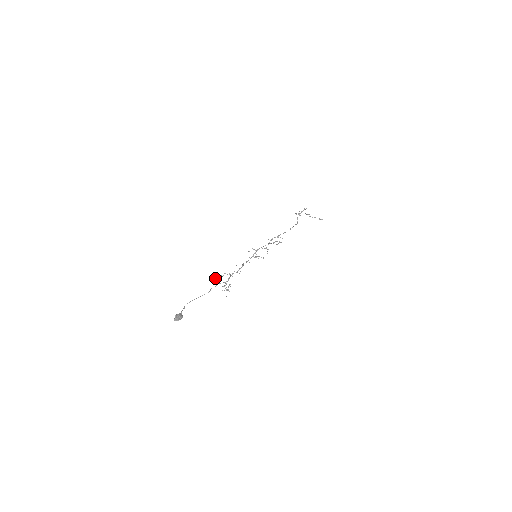
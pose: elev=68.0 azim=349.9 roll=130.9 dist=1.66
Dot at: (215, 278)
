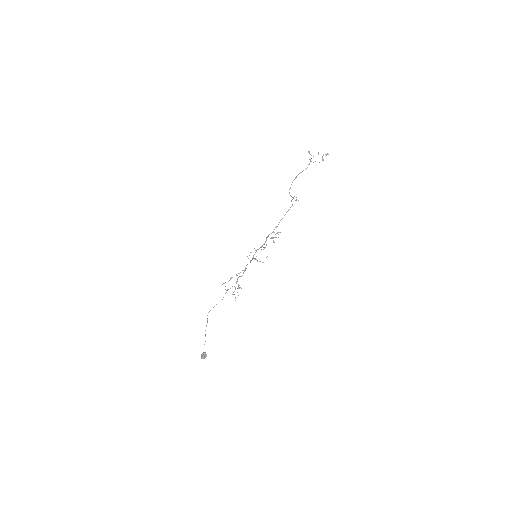
Dot at: occluded
